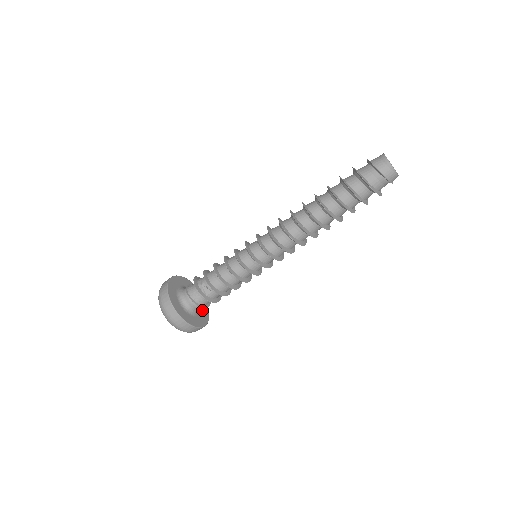
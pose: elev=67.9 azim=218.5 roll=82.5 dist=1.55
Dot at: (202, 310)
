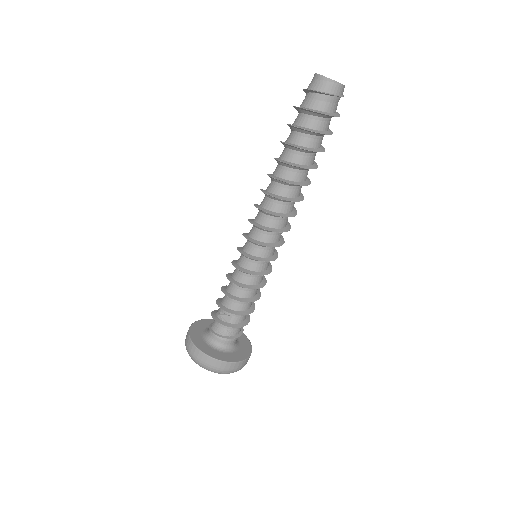
Dot at: (240, 344)
